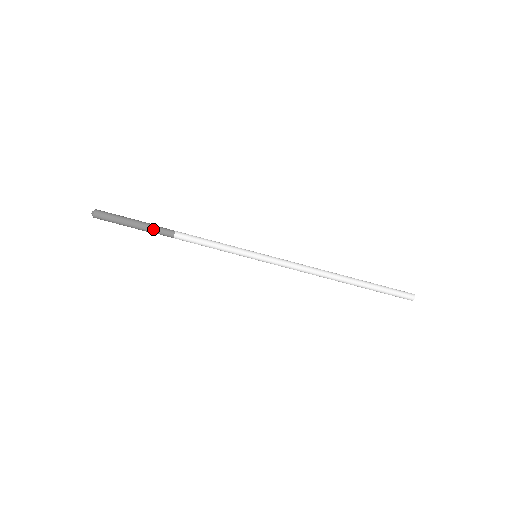
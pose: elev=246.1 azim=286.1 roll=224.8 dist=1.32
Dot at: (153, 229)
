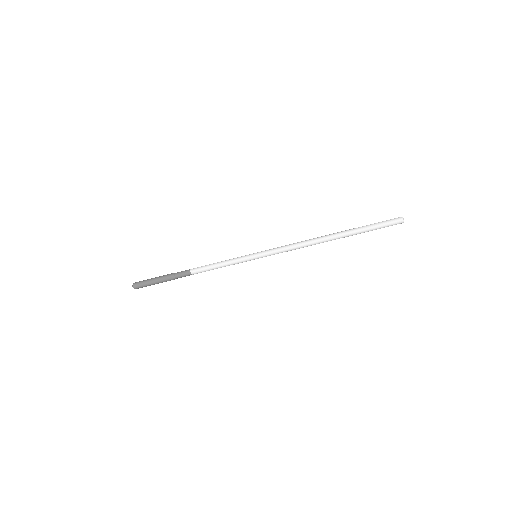
Dot at: (176, 278)
